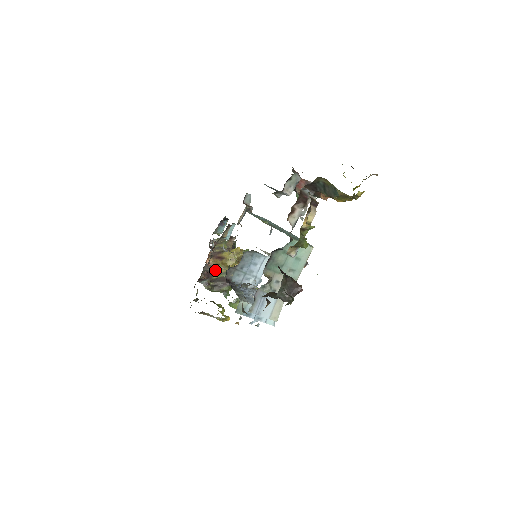
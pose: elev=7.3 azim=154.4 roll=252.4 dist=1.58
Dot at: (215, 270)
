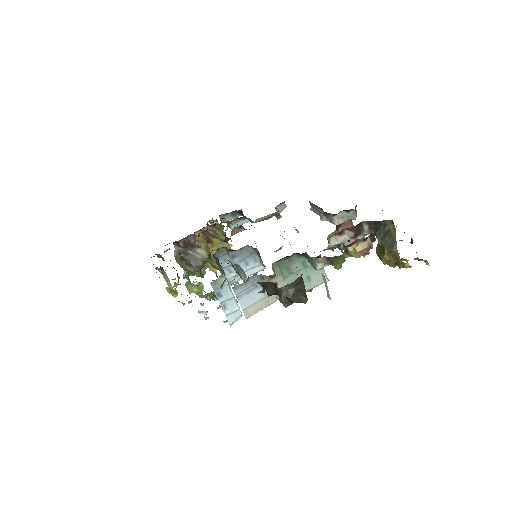
Dot at: (196, 246)
